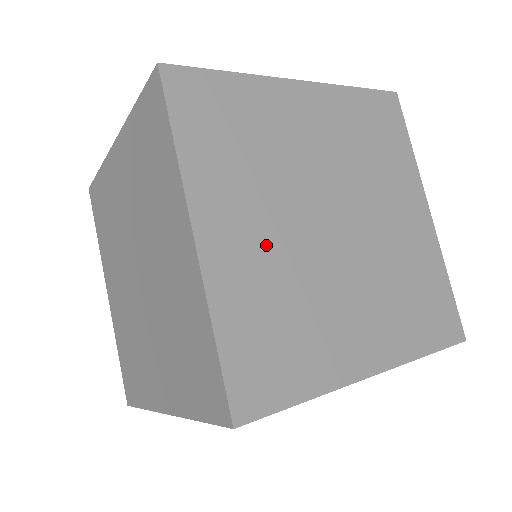
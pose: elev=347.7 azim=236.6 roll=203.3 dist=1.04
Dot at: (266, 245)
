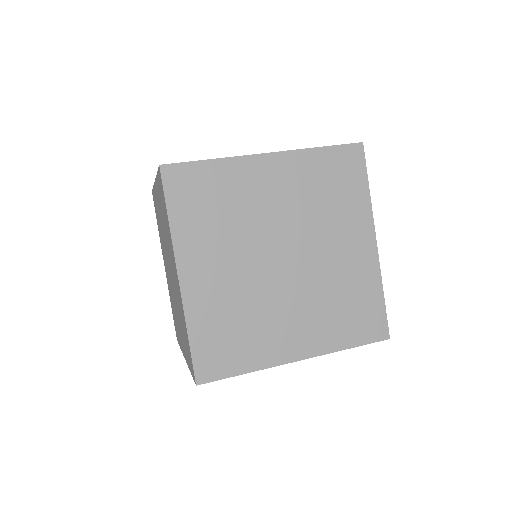
Dot at: (227, 279)
